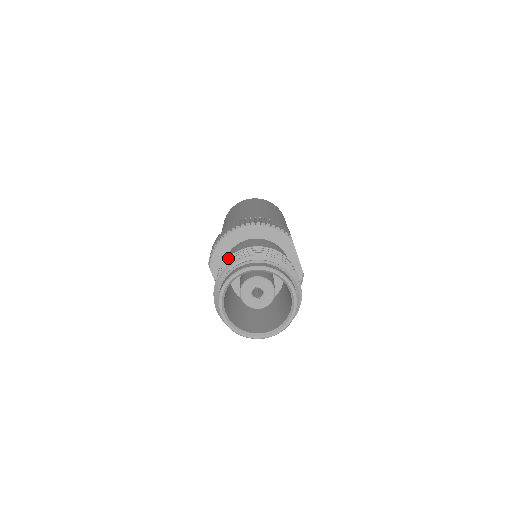
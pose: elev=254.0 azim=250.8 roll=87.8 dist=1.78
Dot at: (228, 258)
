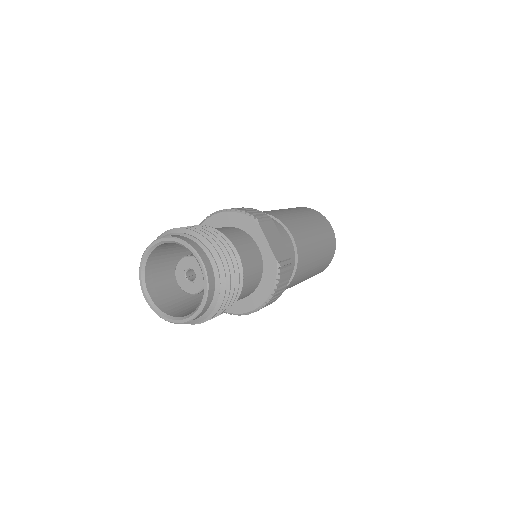
Dot at: occluded
